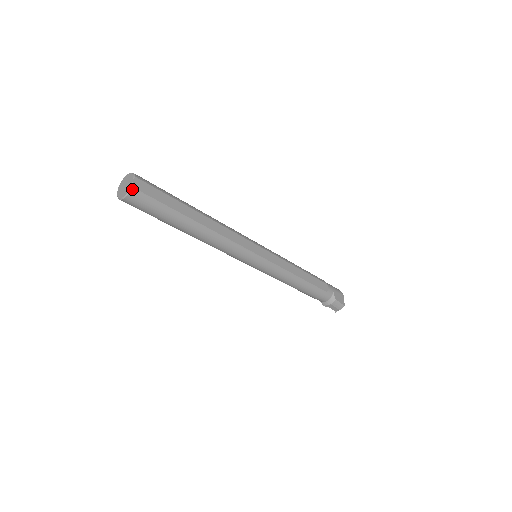
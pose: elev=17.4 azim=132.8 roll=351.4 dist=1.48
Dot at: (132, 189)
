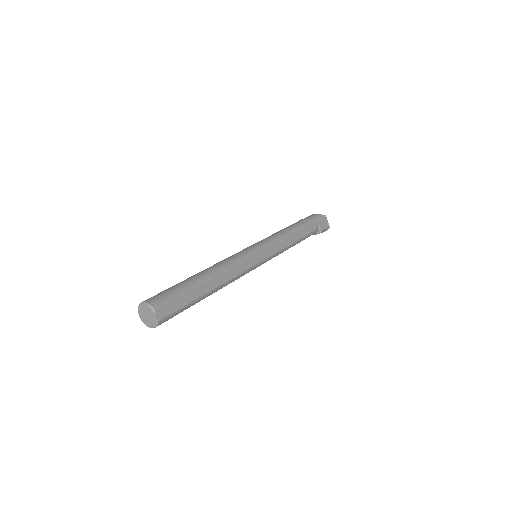
Dot at: (158, 322)
